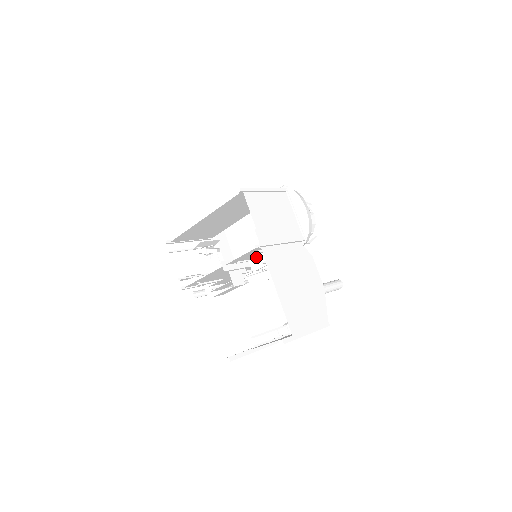
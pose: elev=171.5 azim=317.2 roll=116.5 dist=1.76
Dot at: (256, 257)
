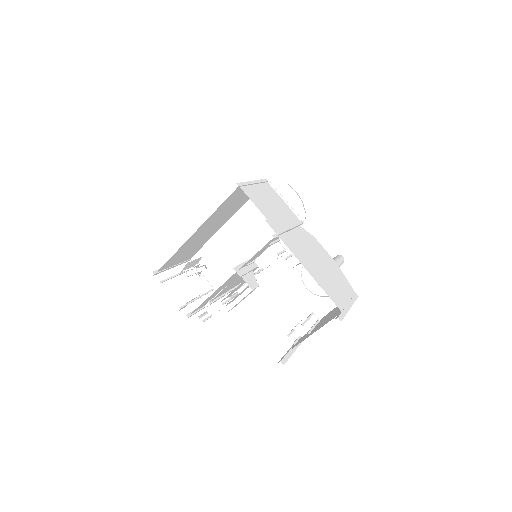
Dot at: (262, 254)
